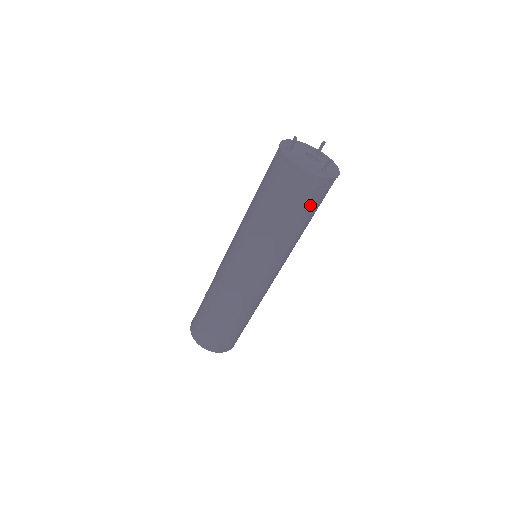
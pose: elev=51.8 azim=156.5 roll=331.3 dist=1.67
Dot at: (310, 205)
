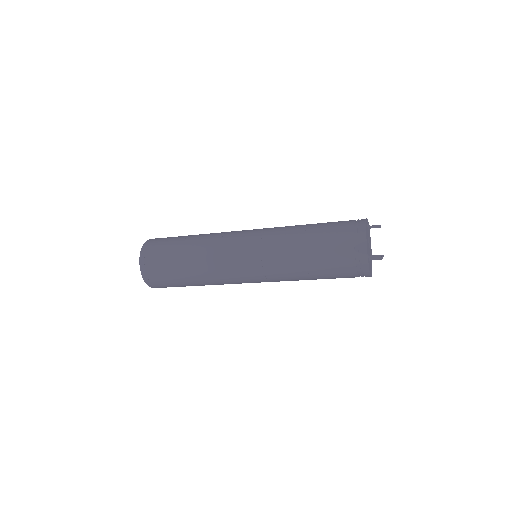
Dot at: occluded
